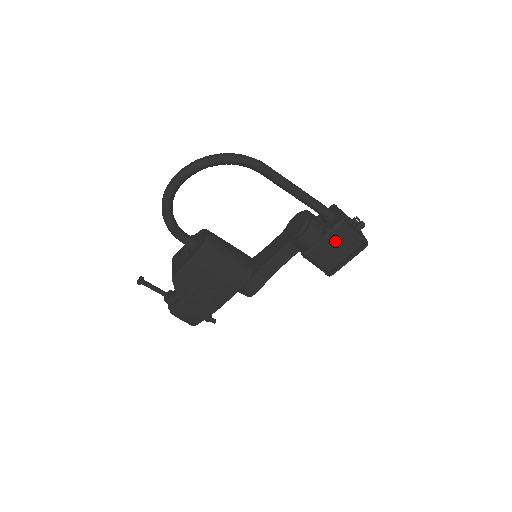
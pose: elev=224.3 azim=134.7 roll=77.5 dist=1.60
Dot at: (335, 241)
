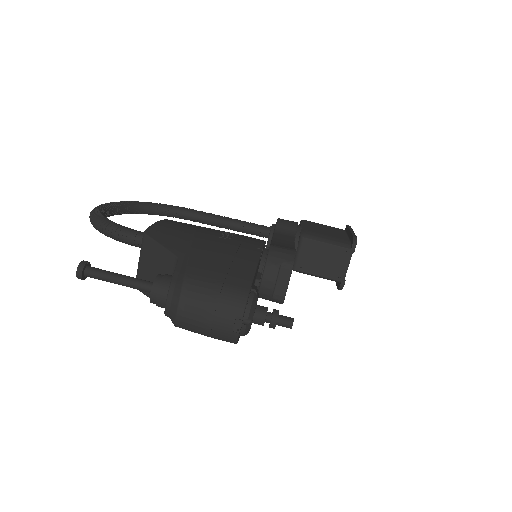
Dot at: (317, 228)
